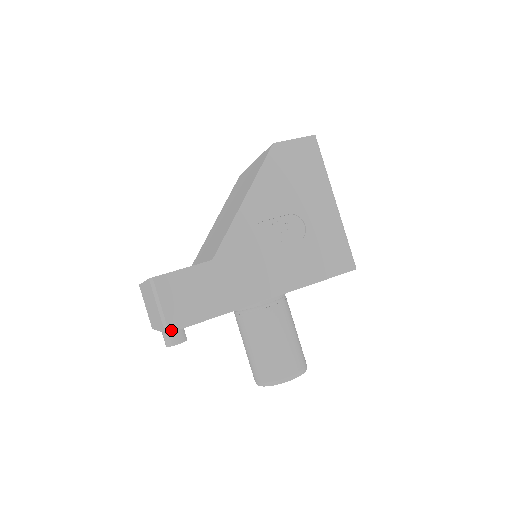
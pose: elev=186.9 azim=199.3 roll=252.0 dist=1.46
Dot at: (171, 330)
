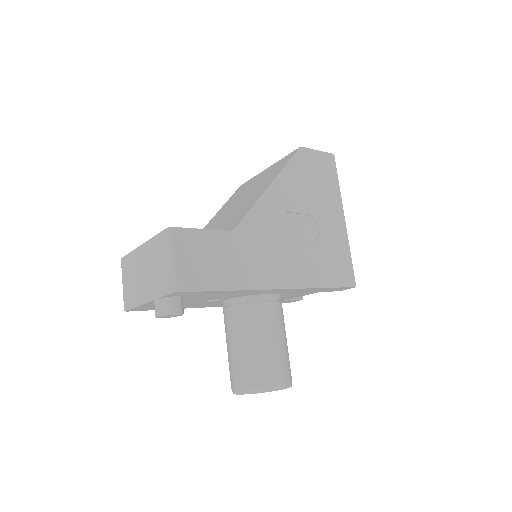
Dot at: (180, 289)
